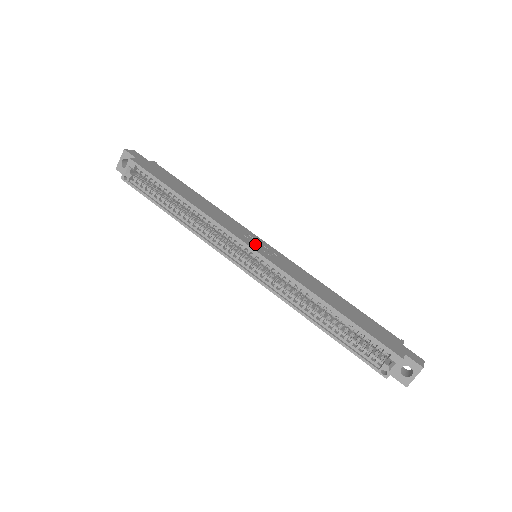
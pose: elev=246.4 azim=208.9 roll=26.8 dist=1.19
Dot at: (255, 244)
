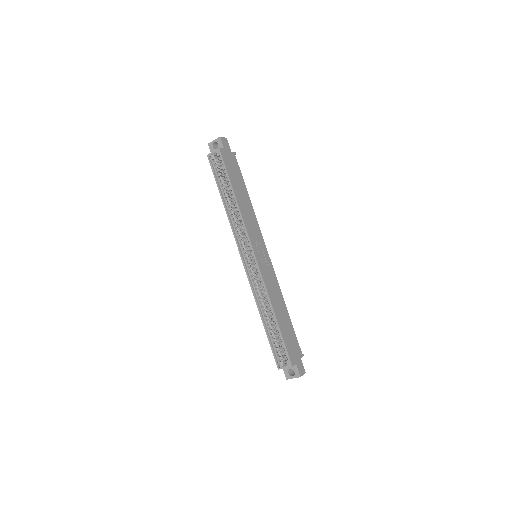
Dot at: (259, 251)
